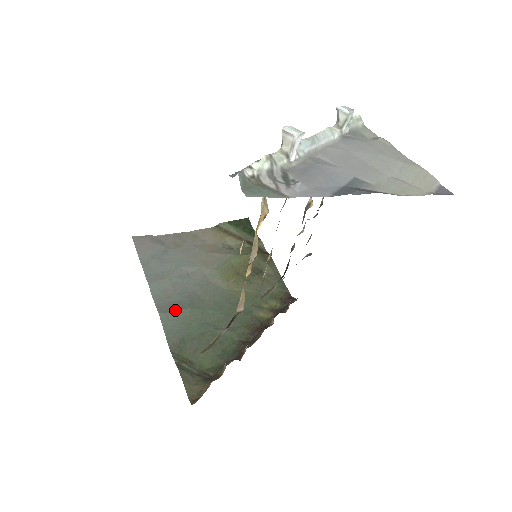
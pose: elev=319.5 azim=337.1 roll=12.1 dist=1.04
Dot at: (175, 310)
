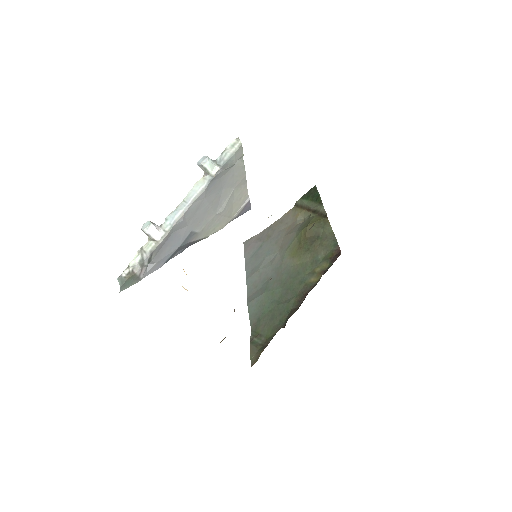
Dot at: (256, 297)
